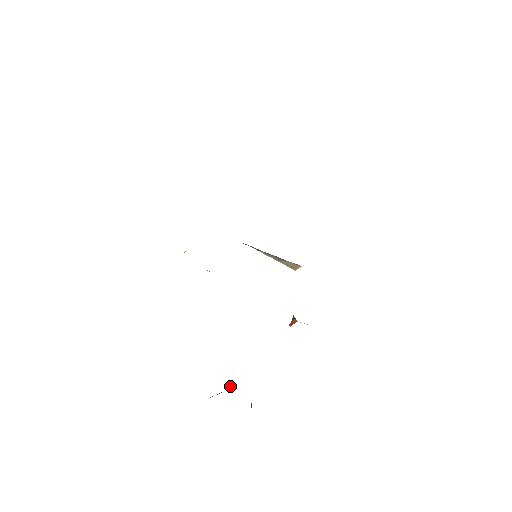
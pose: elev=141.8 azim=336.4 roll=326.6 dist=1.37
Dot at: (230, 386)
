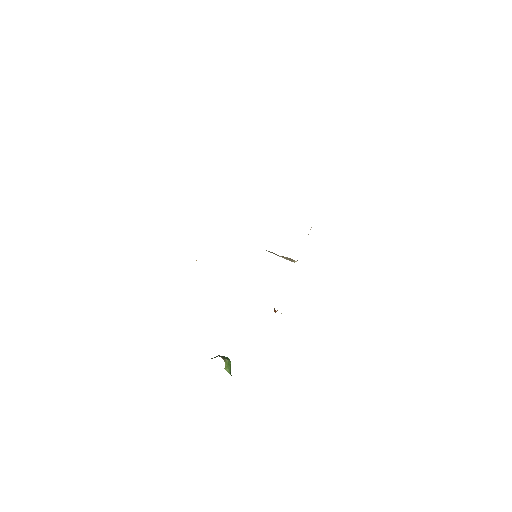
Dot at: (214, 357)
